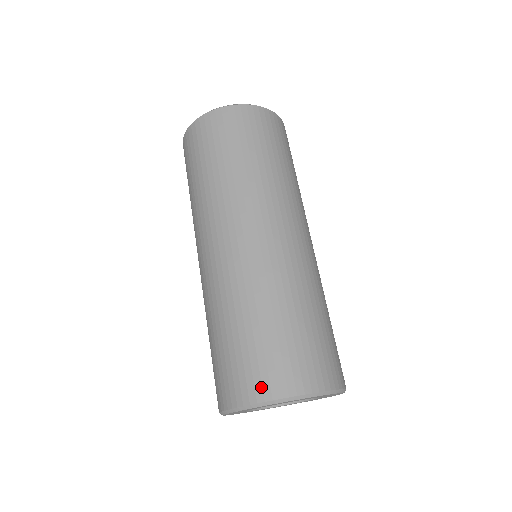
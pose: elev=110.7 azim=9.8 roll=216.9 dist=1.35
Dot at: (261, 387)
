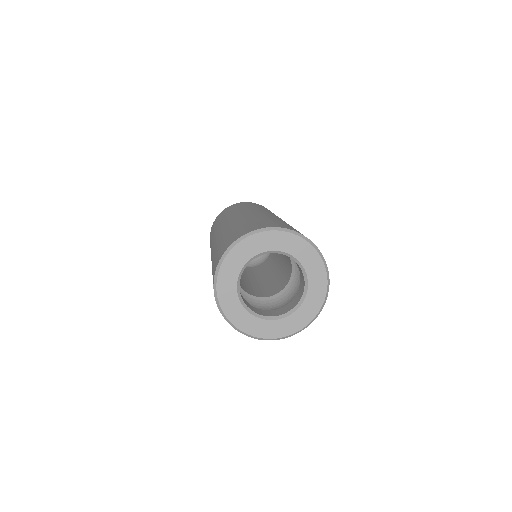
Dot at: (218, 259)
